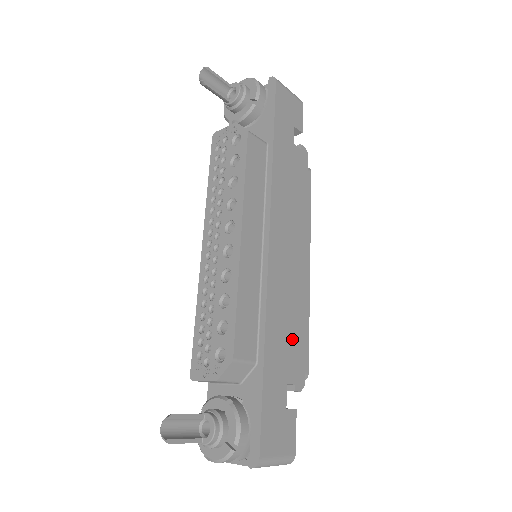
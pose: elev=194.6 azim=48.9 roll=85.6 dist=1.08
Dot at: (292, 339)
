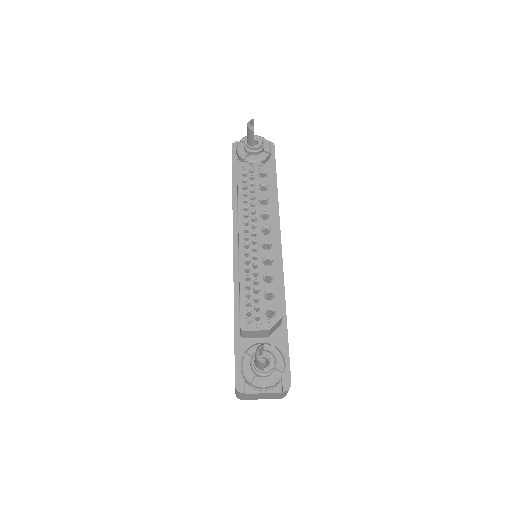
Dot at: occluded
